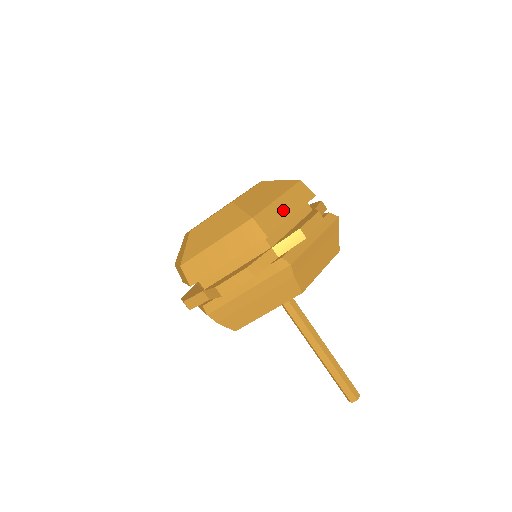
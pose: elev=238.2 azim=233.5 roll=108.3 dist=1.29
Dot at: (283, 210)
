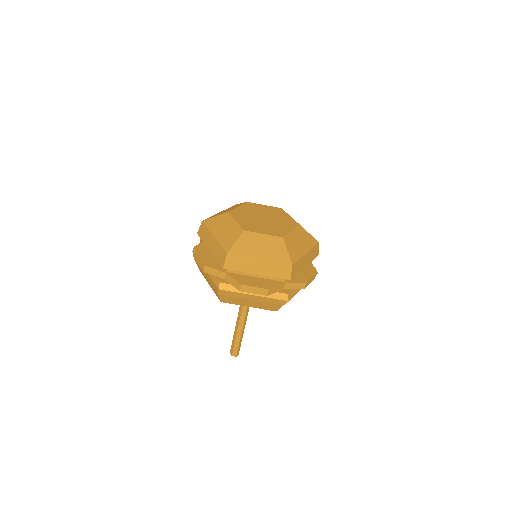
Dot at: (304, 262)
